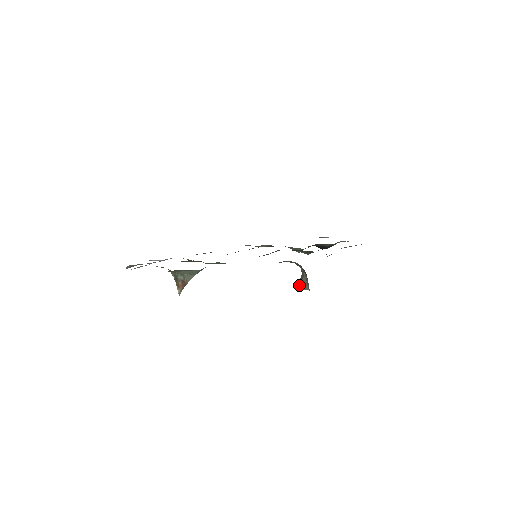
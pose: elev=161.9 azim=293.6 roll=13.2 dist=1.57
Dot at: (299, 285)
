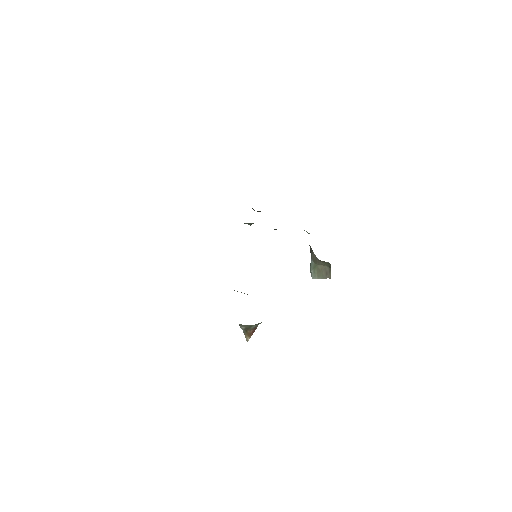
Dot at: (316, 276)
